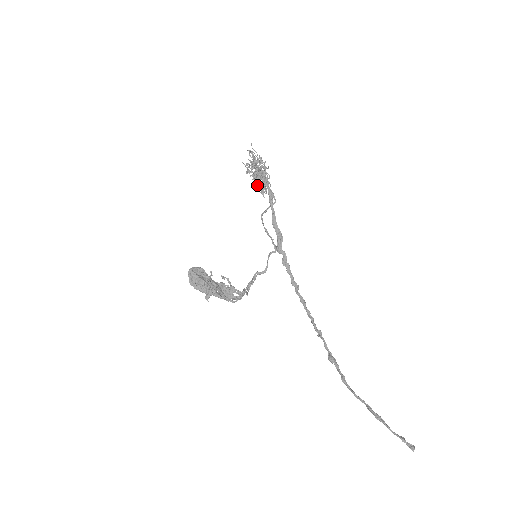
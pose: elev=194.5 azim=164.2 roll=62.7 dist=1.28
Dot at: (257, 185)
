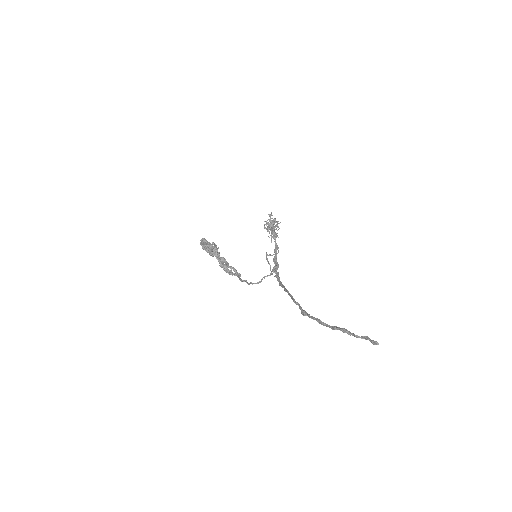
Dot at: (269, 231)
